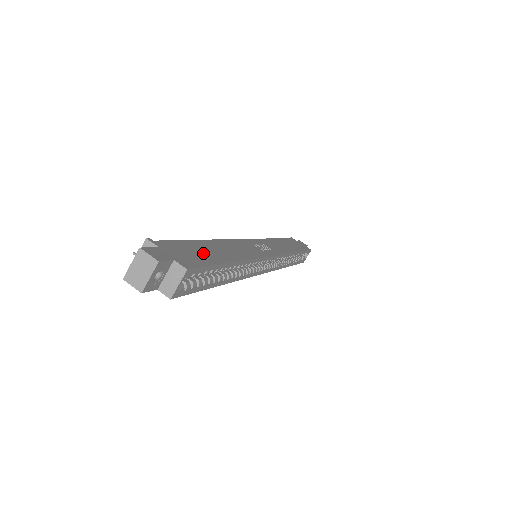
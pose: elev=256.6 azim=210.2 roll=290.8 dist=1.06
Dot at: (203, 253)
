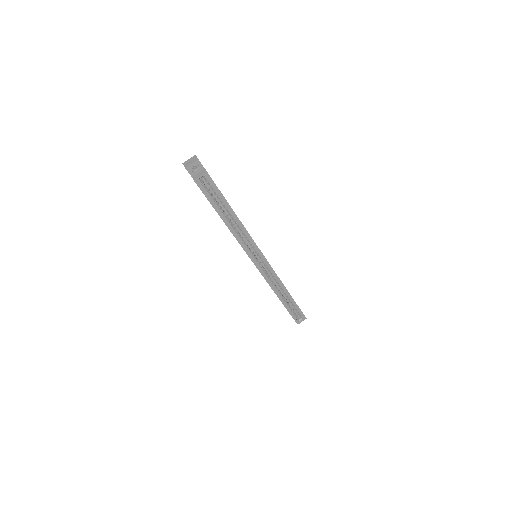
Dot at: occluded
